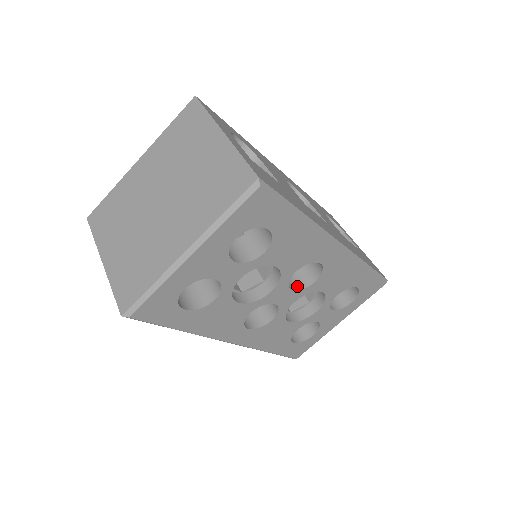
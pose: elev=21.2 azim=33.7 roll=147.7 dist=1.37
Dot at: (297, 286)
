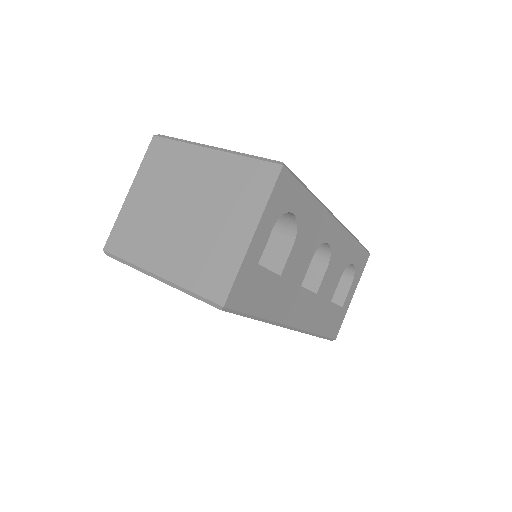
Dot at: occluded
